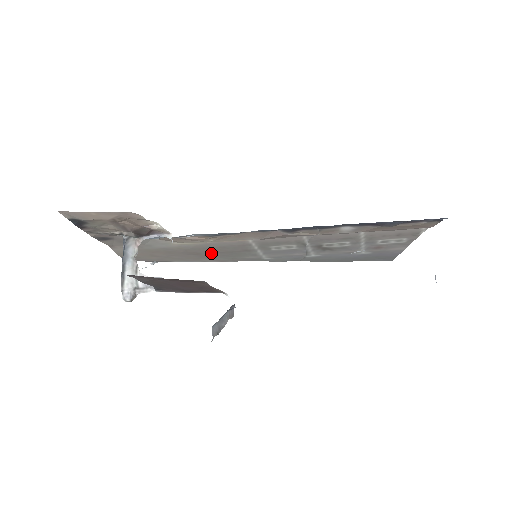
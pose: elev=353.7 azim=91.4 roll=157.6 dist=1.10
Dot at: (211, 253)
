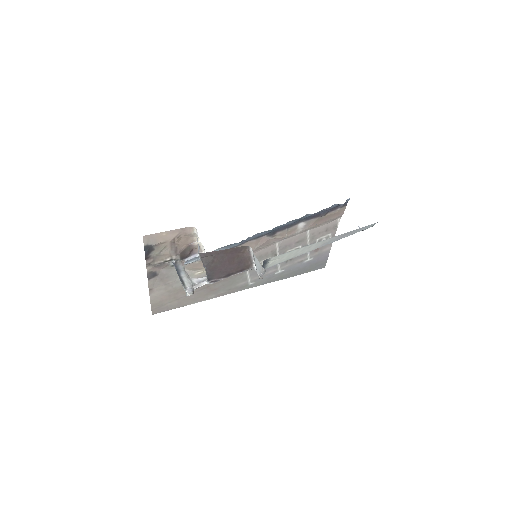
Dot at: (217, 283)
